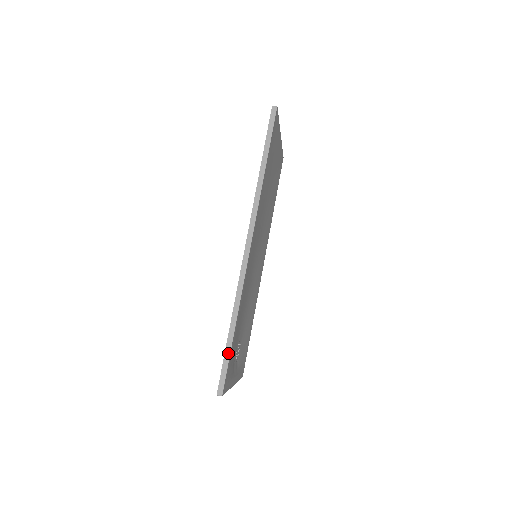
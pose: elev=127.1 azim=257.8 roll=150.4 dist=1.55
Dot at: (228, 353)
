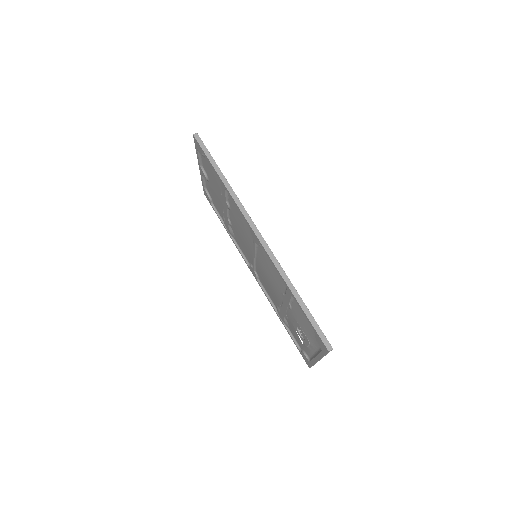
Dot at: (310, 315)
